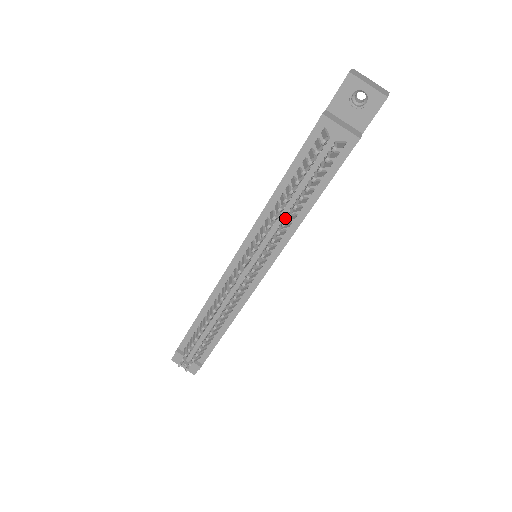
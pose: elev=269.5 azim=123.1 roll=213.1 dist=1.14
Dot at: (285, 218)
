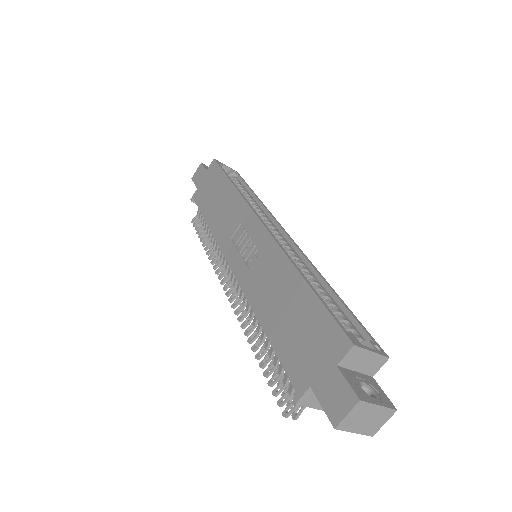
Dot at: occluded
